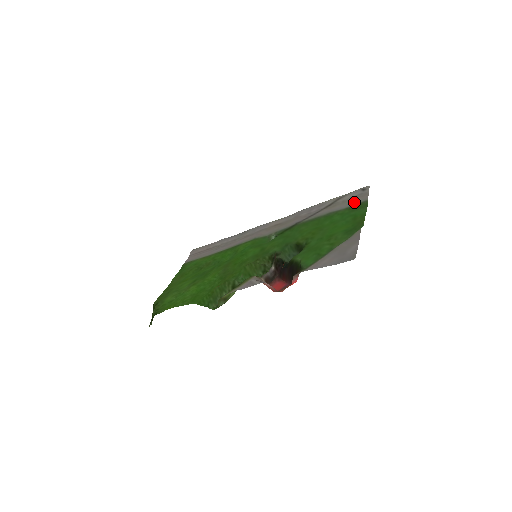
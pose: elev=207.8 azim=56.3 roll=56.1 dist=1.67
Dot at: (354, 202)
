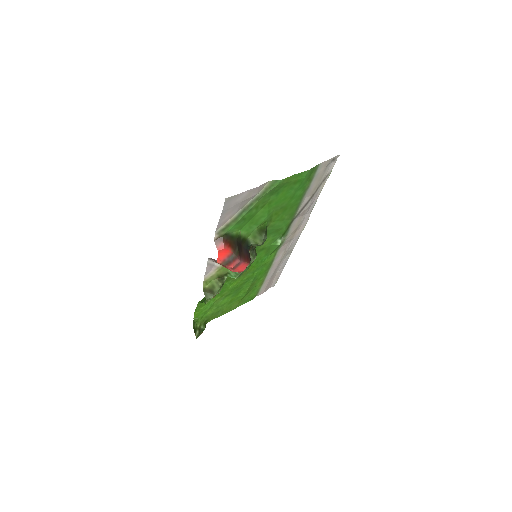
Dot at: (318, 173)
